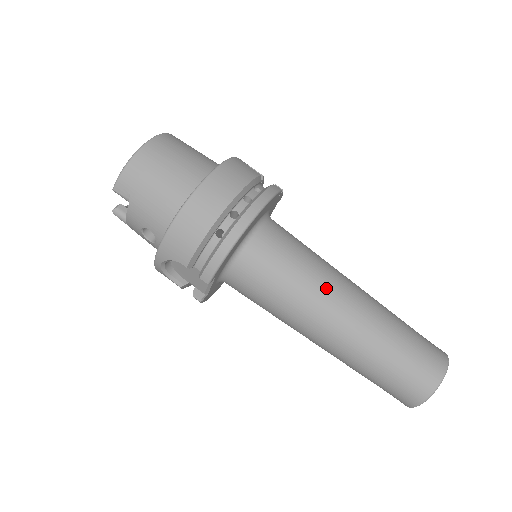
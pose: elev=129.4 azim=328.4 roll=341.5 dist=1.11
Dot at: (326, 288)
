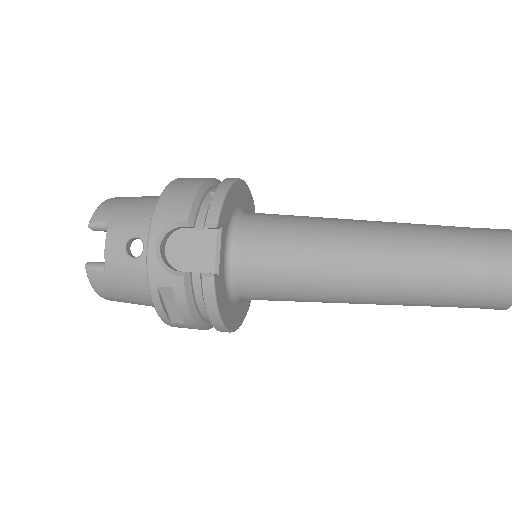
Dot at: occluded
